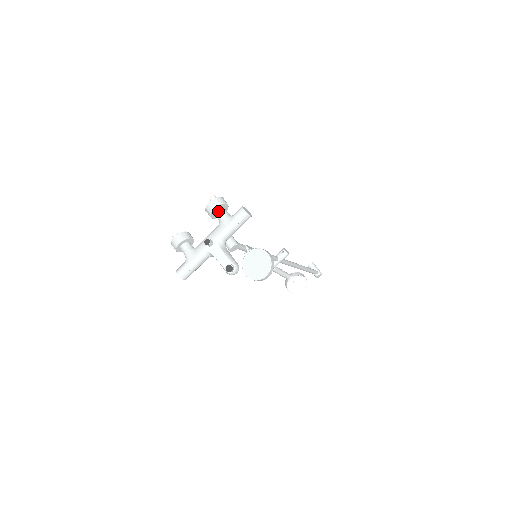
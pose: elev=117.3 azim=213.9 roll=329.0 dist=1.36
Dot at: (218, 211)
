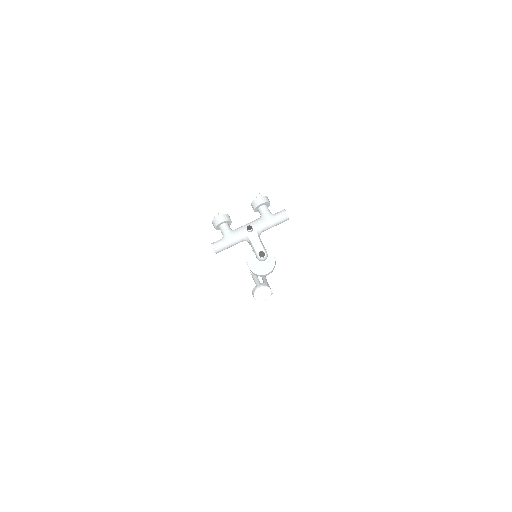
Dot at: (263, 207)
